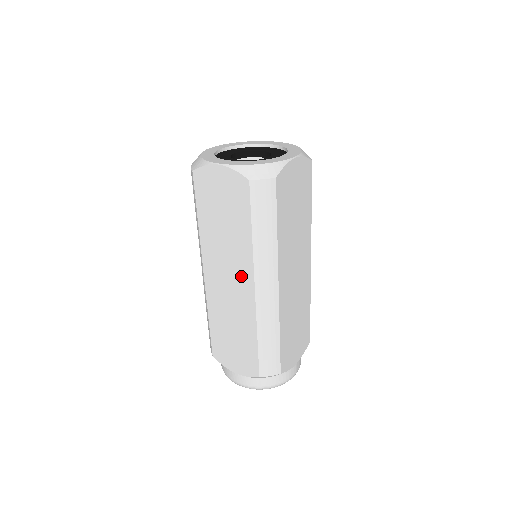
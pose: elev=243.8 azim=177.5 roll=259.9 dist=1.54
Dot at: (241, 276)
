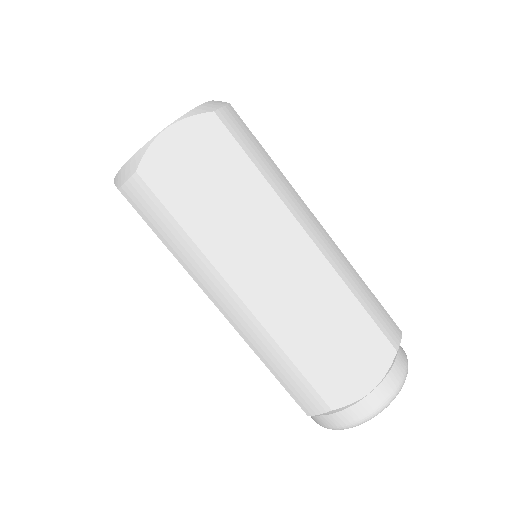
Dot at: occluded
